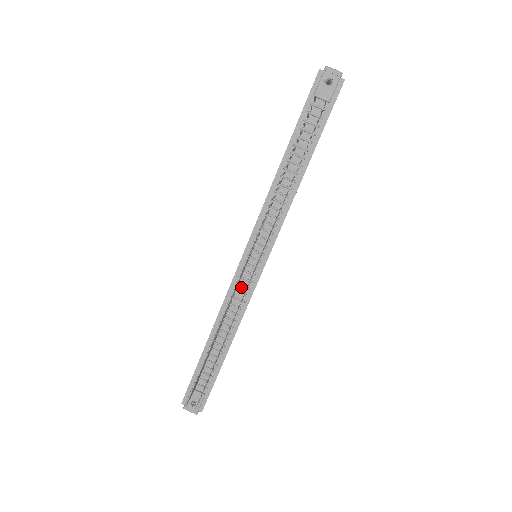
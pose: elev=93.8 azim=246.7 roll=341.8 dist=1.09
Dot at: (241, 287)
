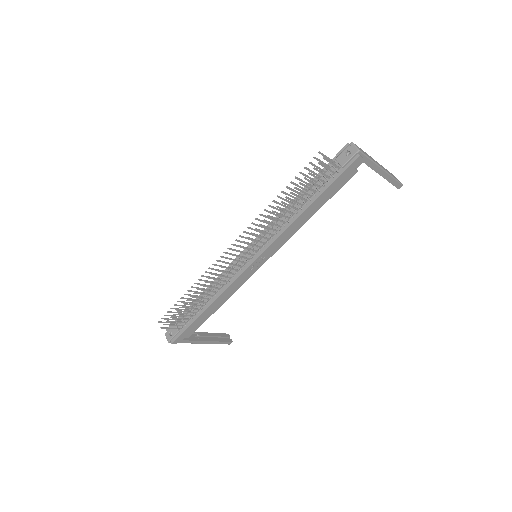
Dot at: (234, 270)
